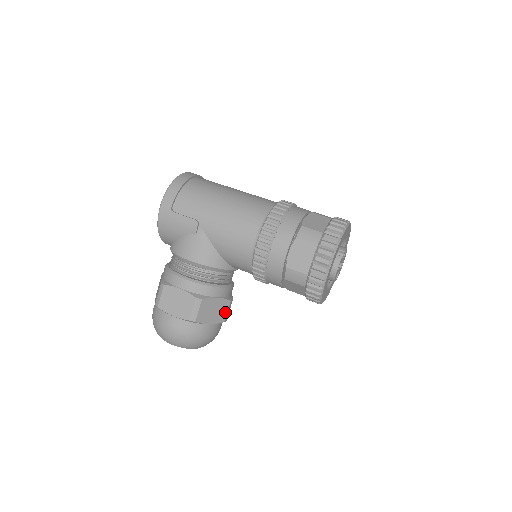
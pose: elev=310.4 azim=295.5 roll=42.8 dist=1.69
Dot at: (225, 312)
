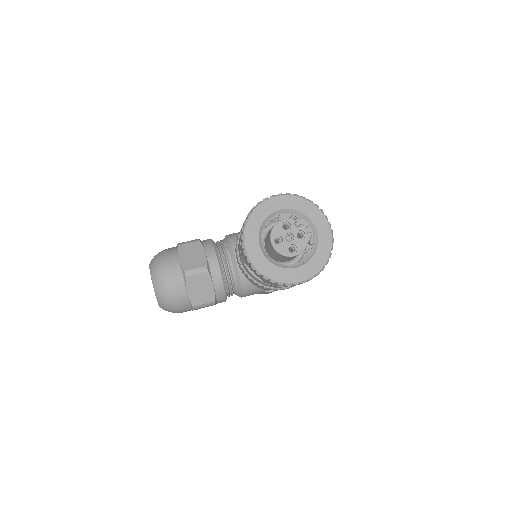
Dot at: (194, 267)
